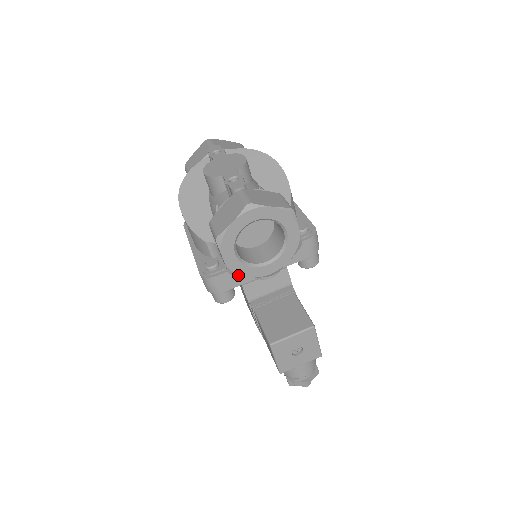
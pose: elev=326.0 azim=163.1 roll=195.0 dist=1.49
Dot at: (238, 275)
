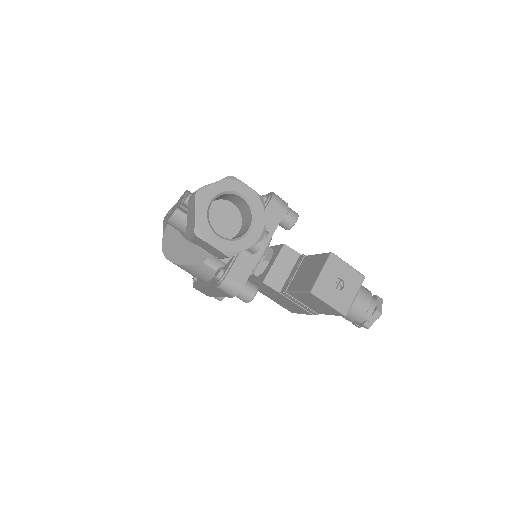
Dot at: (236, 253)
